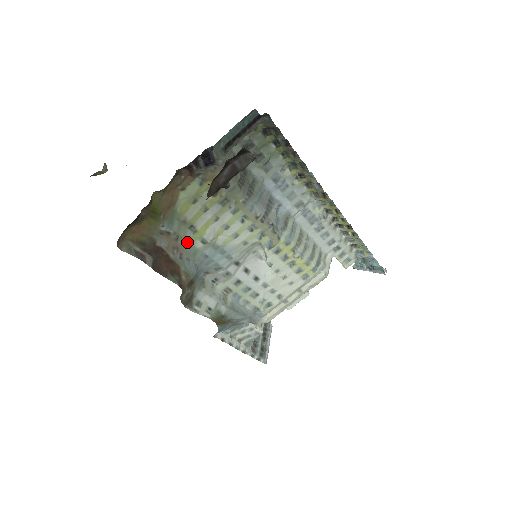
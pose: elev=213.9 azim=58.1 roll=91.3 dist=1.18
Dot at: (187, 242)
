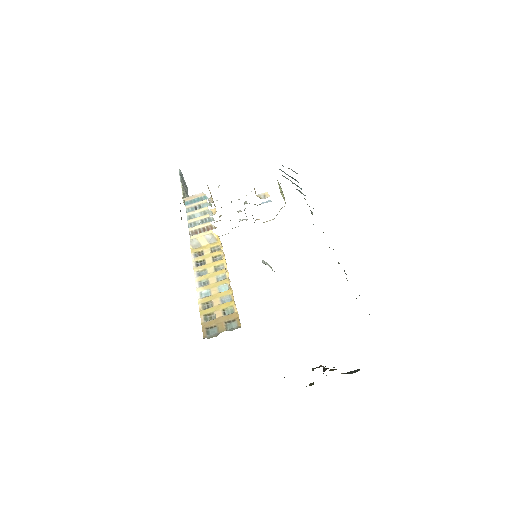
Dot at: occluded
